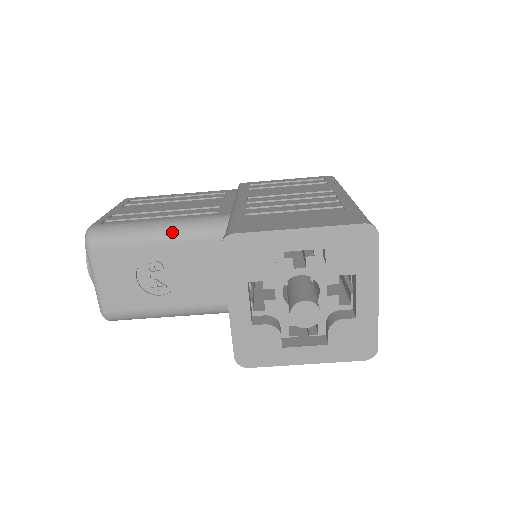
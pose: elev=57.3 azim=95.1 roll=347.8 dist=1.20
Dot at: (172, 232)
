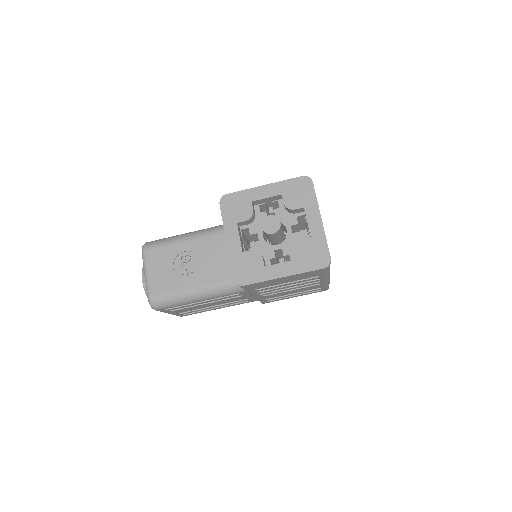
Dot at: (197, 234)
